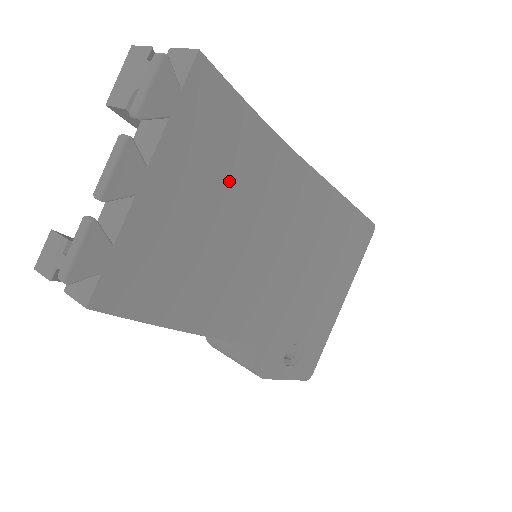
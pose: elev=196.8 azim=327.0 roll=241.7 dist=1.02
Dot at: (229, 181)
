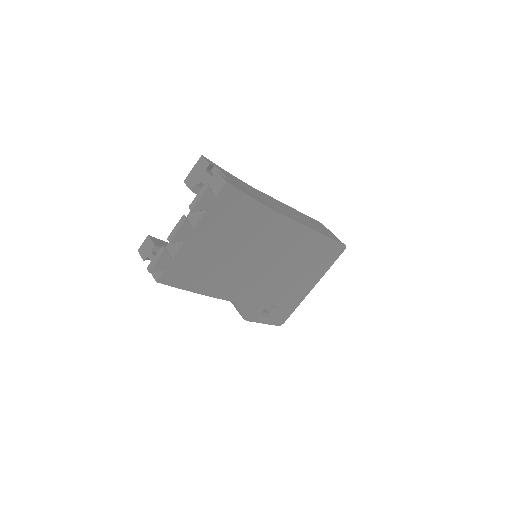
Dot at: (236, 231)
